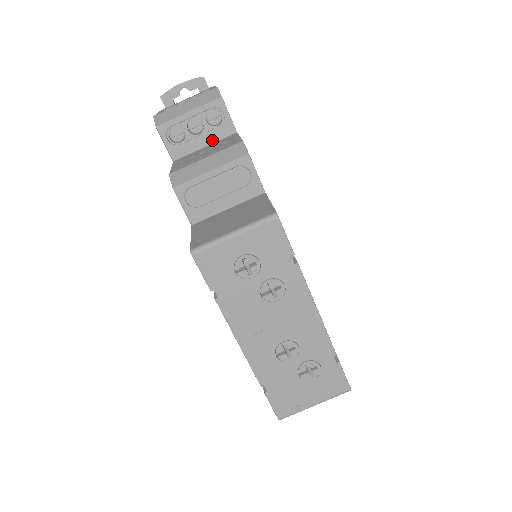
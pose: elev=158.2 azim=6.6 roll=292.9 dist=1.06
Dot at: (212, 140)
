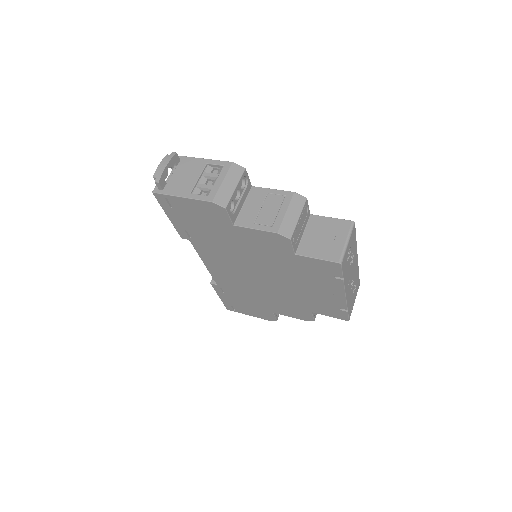
Dot at: (245, 198)
